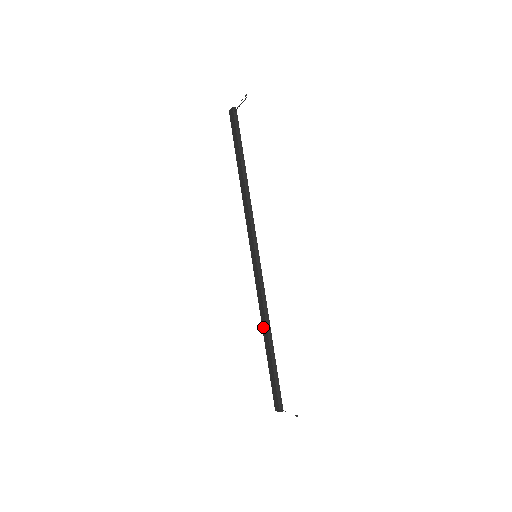
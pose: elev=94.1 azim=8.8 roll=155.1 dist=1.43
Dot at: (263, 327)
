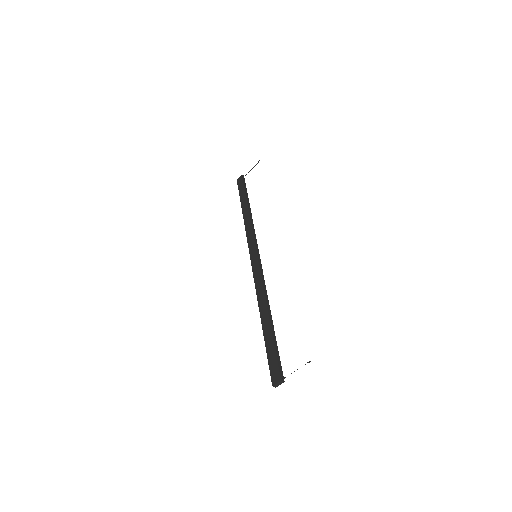
Dot at: (261, 308)
